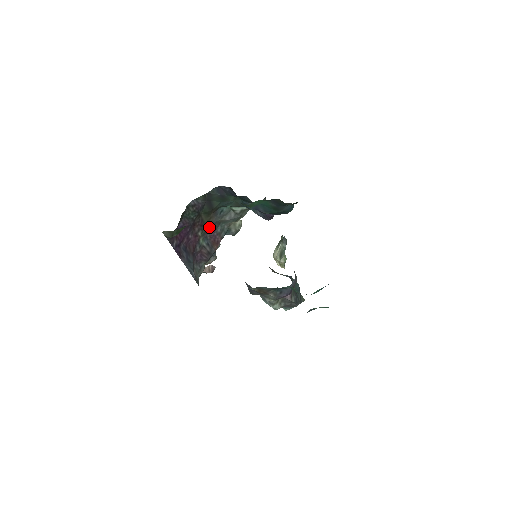
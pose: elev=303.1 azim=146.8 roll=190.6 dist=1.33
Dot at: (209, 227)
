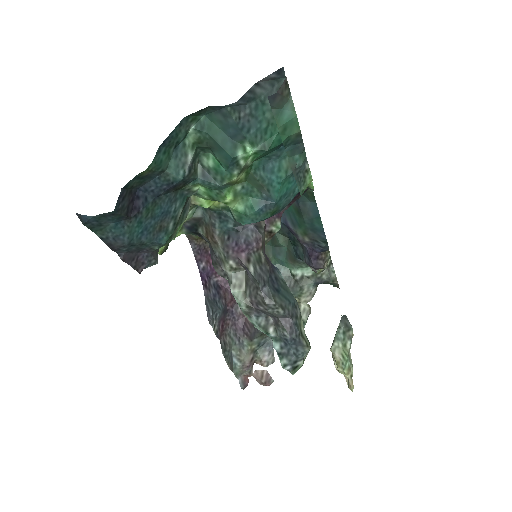
Dot at: occluded
